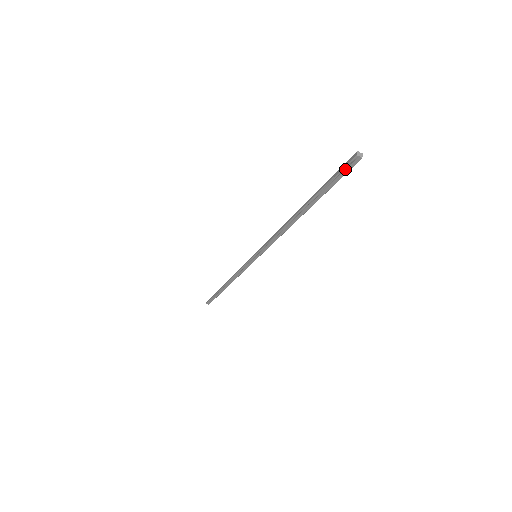
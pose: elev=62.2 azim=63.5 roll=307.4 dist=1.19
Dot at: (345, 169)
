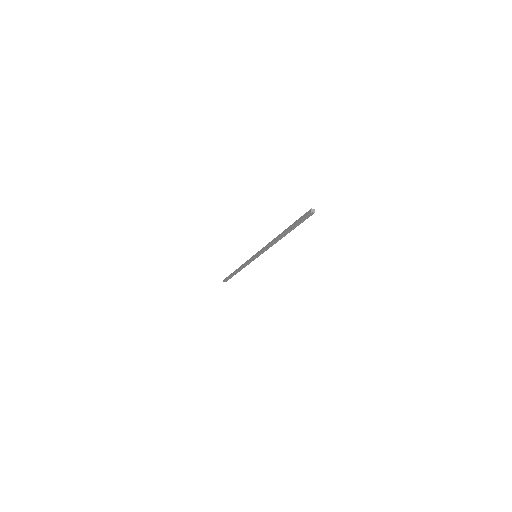
Dot at: (305, 217)
